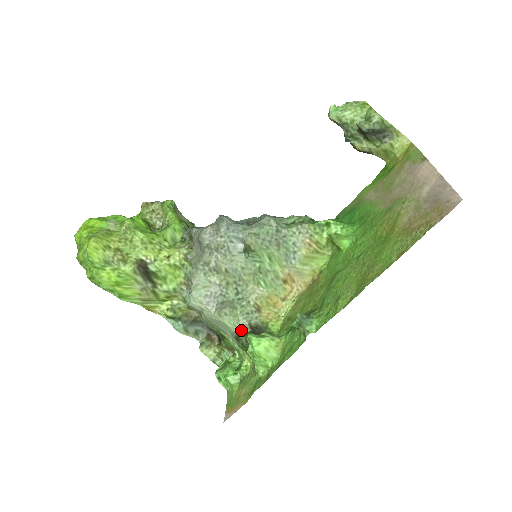
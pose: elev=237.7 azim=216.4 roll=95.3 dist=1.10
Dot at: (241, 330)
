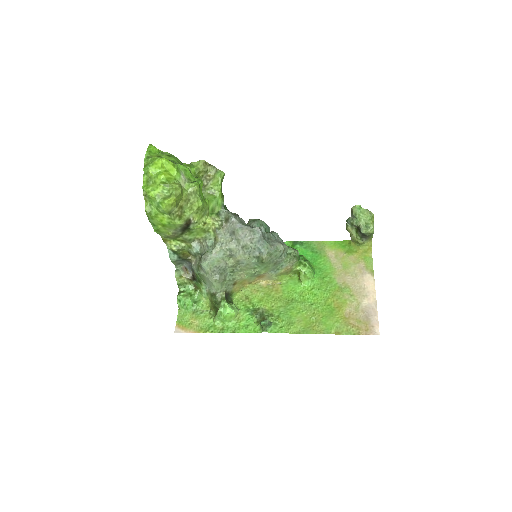
Dot at: (220, 293)
